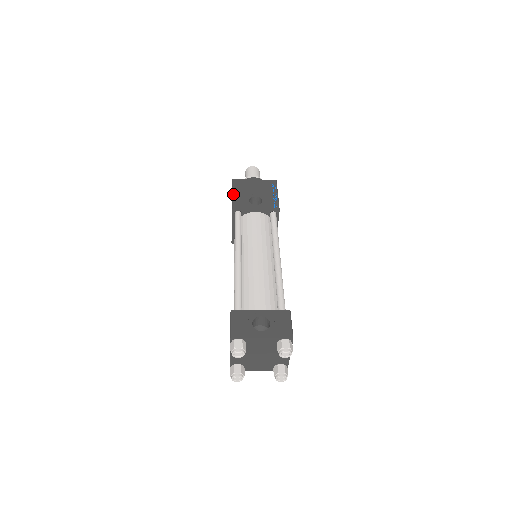
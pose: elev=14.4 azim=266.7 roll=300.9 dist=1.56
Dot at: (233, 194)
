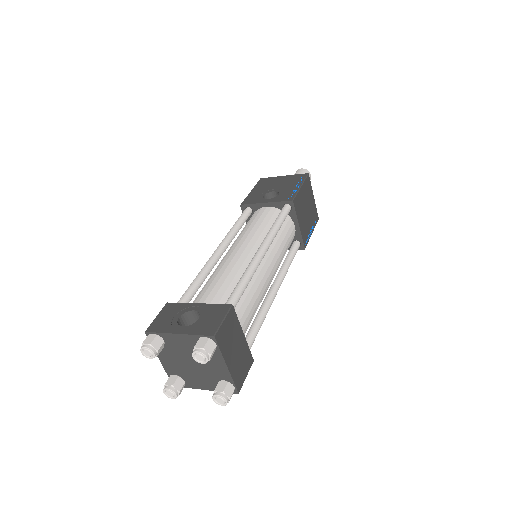
Dot at: (250, 192)
